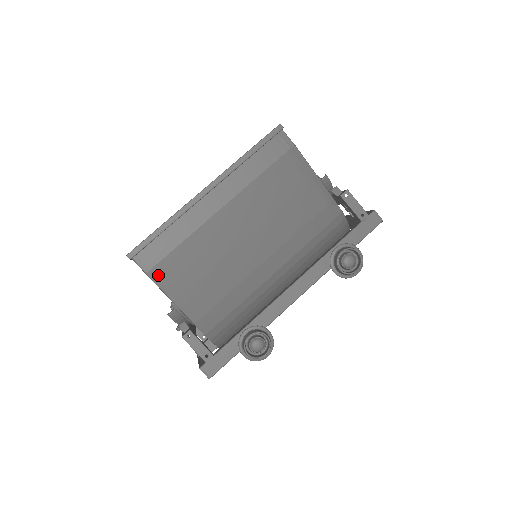
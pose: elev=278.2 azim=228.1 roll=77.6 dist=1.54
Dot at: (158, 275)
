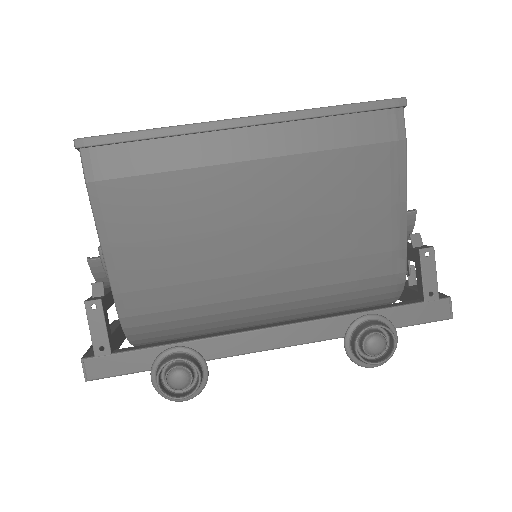
Dot at: (102, 196)
